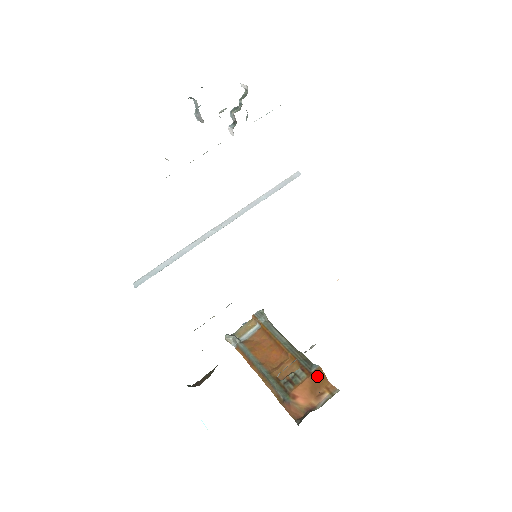
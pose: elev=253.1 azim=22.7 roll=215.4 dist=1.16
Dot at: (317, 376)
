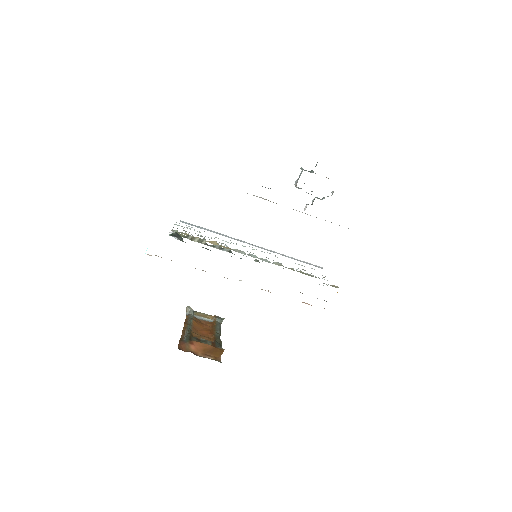
Dot at: (217, 350)
